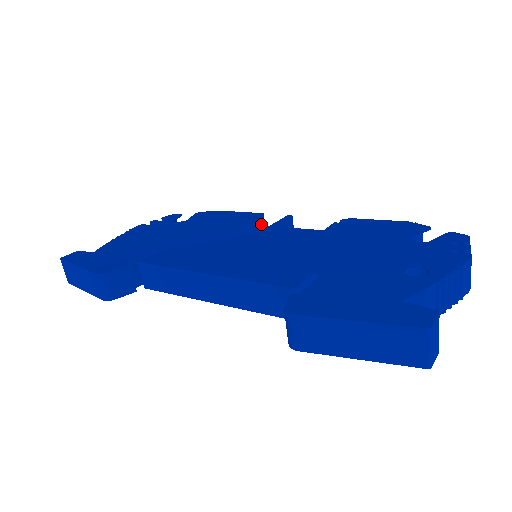
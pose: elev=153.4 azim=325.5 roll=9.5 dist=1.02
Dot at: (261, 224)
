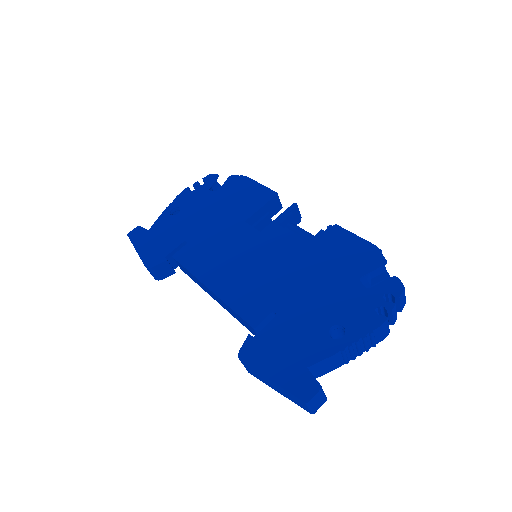
Dot at: (269, 214)
